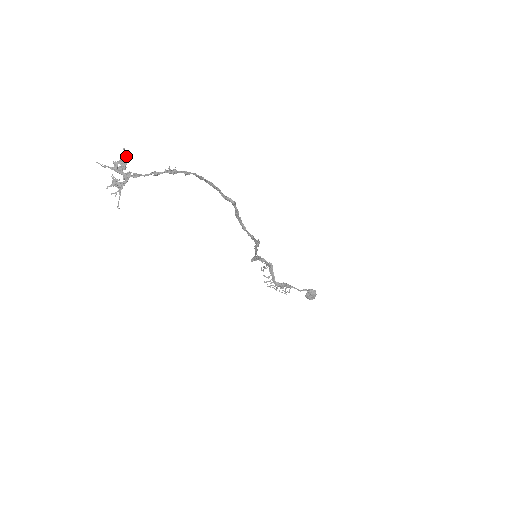
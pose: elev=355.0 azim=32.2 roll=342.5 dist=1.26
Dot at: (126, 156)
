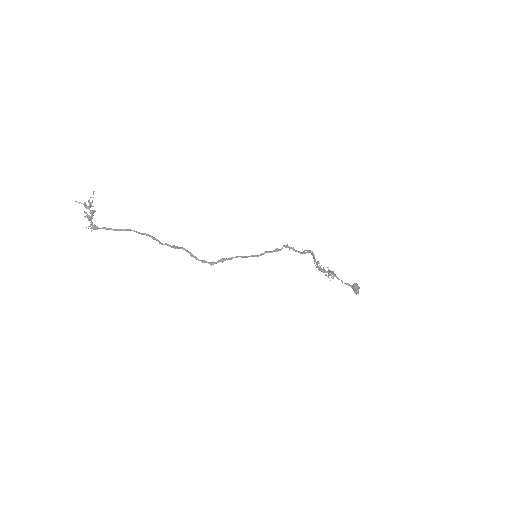
Dot at: occluded
